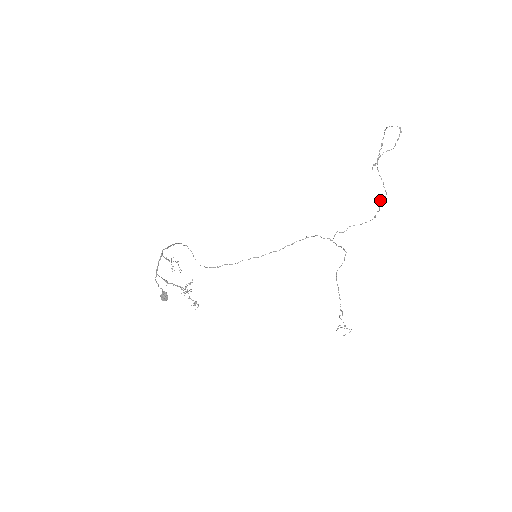
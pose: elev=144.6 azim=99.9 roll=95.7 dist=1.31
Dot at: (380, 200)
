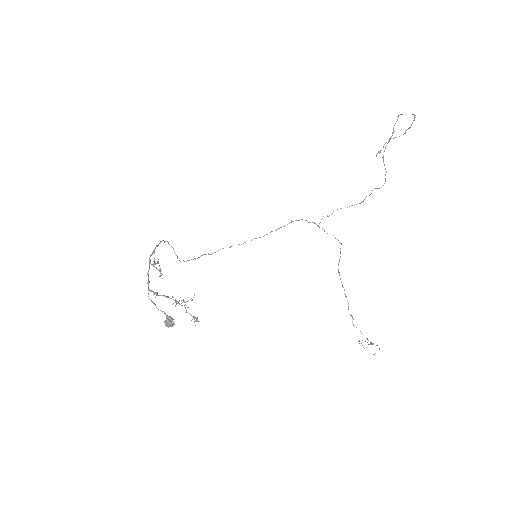
Dot at: (377, 188)
